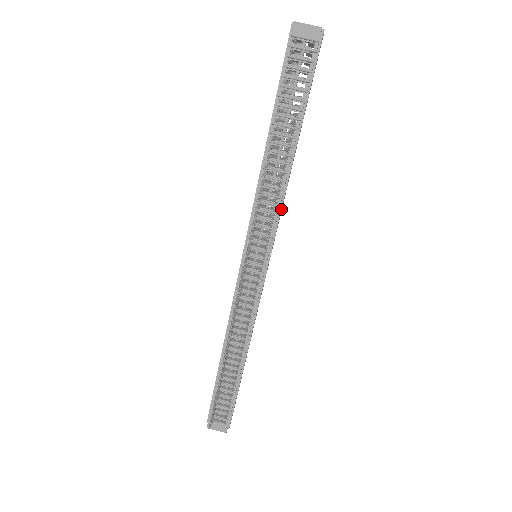
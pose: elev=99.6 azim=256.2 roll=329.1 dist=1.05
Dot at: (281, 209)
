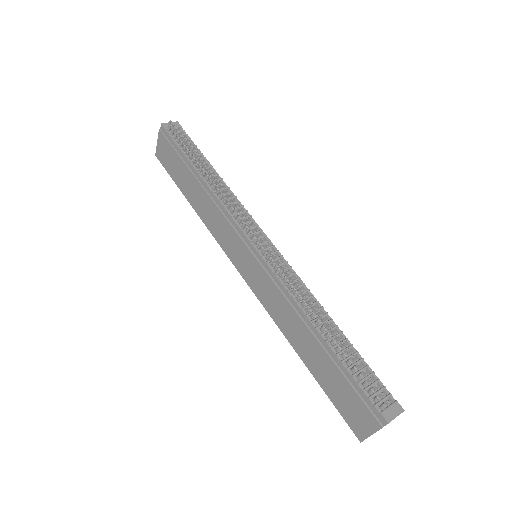
Dot at: (241, 208)
